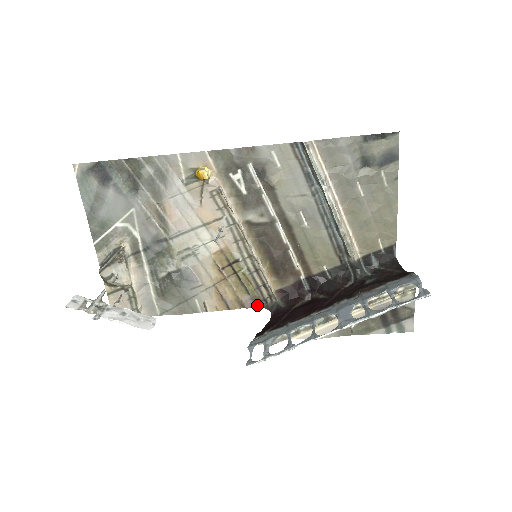
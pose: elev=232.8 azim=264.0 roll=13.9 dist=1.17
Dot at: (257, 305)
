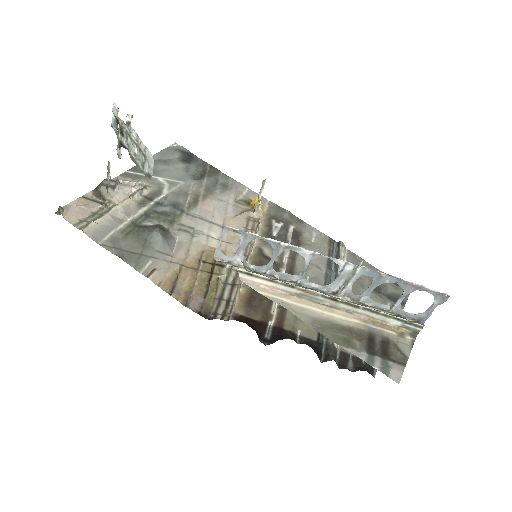
Dot at: (202, 313)
